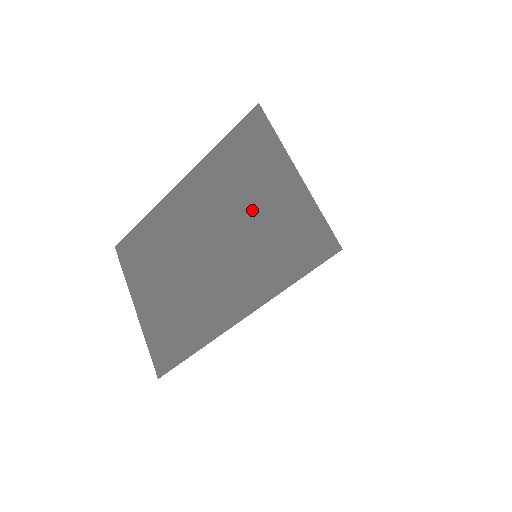
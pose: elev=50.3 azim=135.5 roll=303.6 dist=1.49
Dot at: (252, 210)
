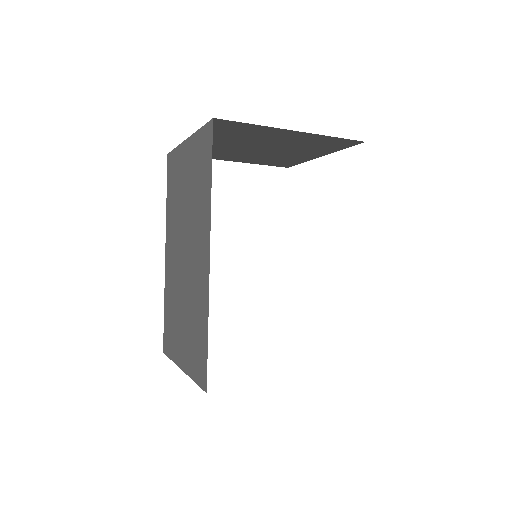
Dot at: (186, 193)
